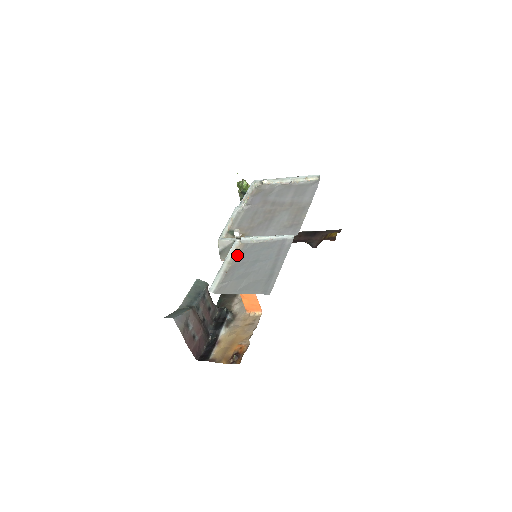
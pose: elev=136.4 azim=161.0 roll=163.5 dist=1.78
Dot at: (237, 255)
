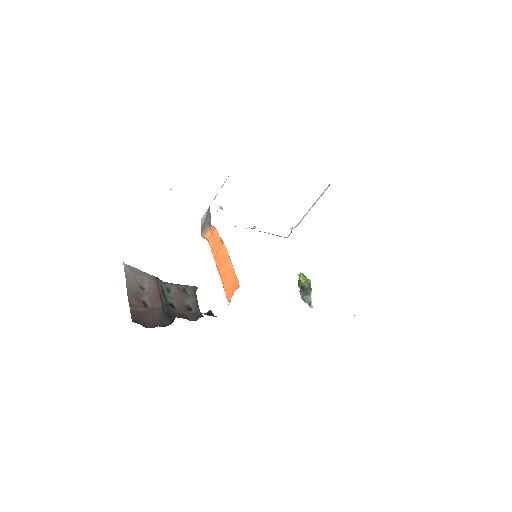
Dot at: occluded
